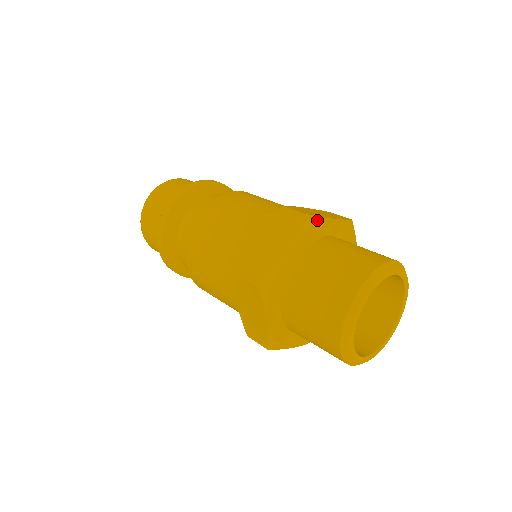
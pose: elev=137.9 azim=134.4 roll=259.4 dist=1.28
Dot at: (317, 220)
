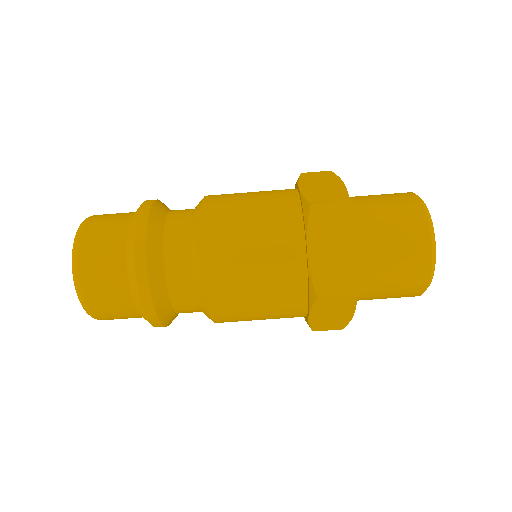
Dot at: (349, 199)
